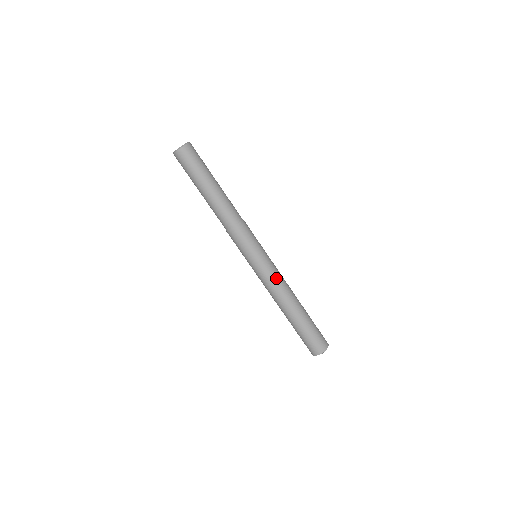
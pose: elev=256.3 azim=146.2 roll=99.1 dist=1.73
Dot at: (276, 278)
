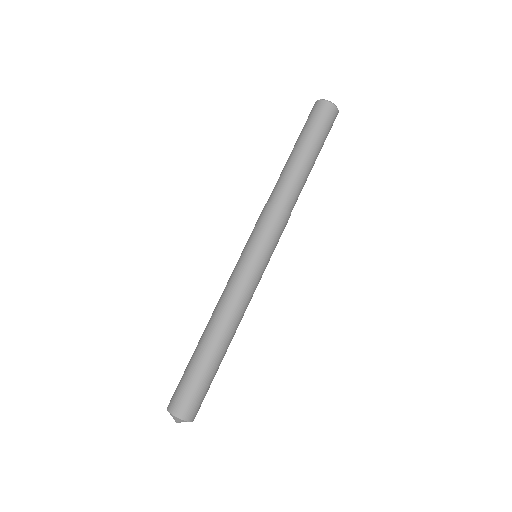
Dot at: (243, 292)
